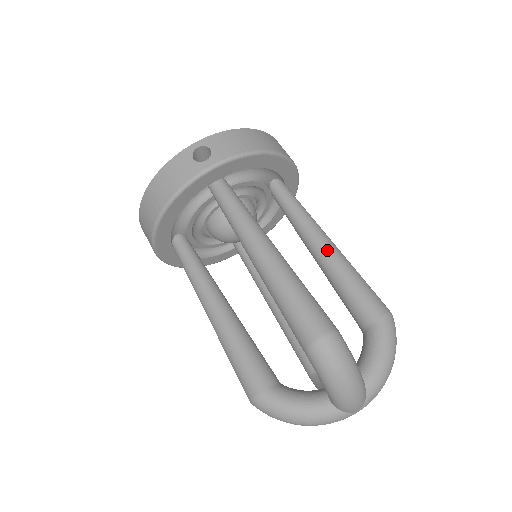
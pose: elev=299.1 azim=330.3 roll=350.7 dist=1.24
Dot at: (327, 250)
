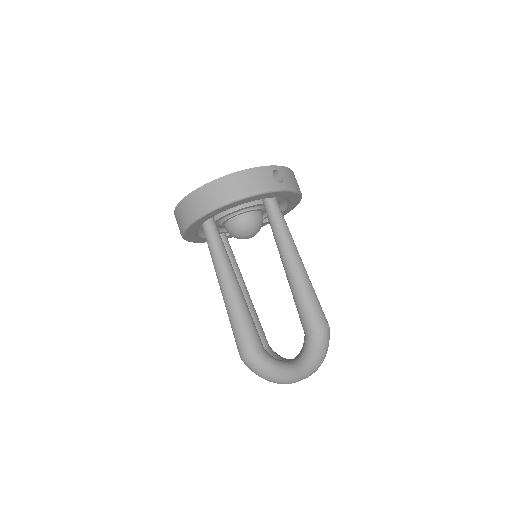
Dot at: occluded
